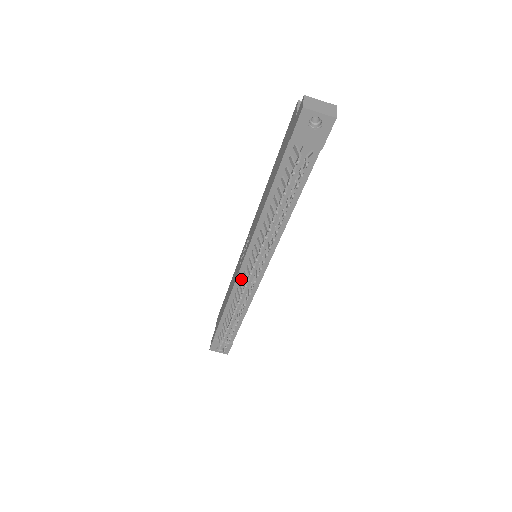
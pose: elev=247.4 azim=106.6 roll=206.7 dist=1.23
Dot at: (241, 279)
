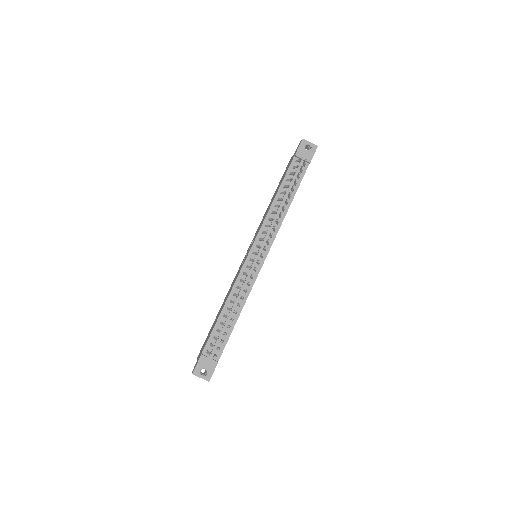
Dot at: (245, 269)
